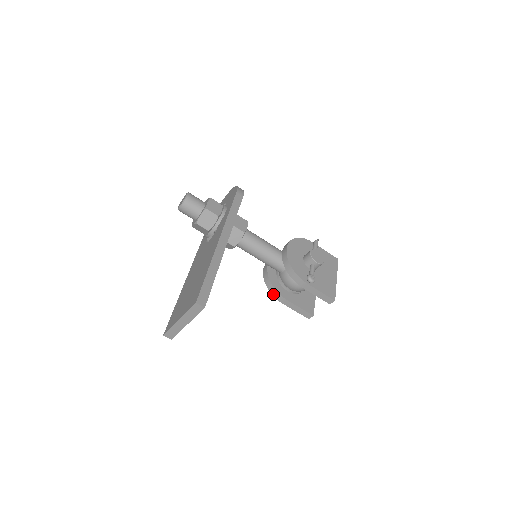
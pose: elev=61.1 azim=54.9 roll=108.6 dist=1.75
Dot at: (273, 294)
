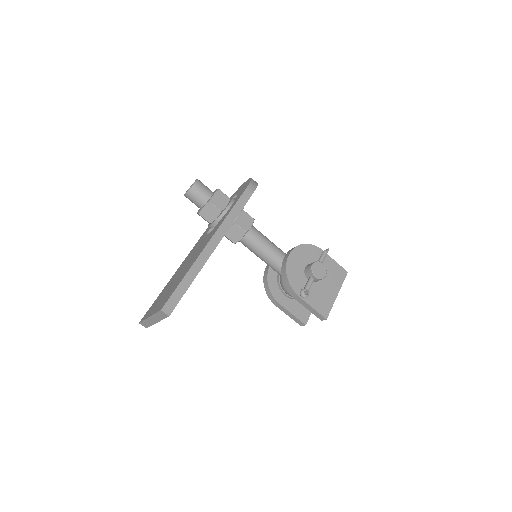
Dot at: (268, 295)
